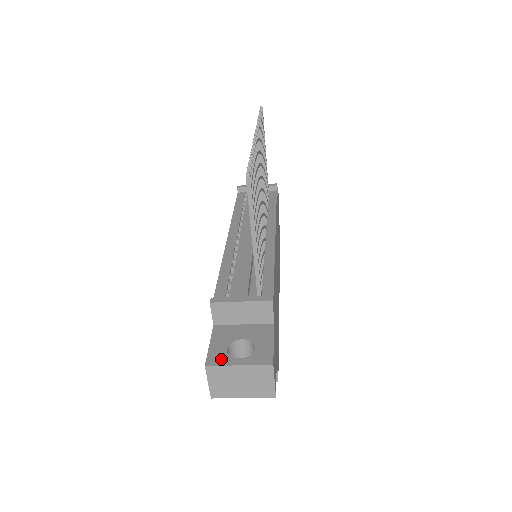
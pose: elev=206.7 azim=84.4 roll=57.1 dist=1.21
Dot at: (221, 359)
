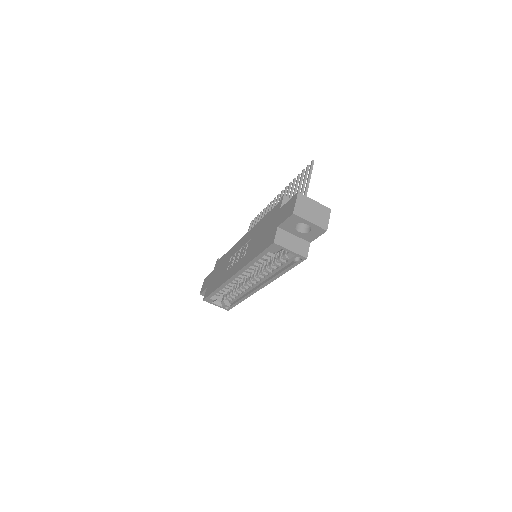
Dot at: occluded
